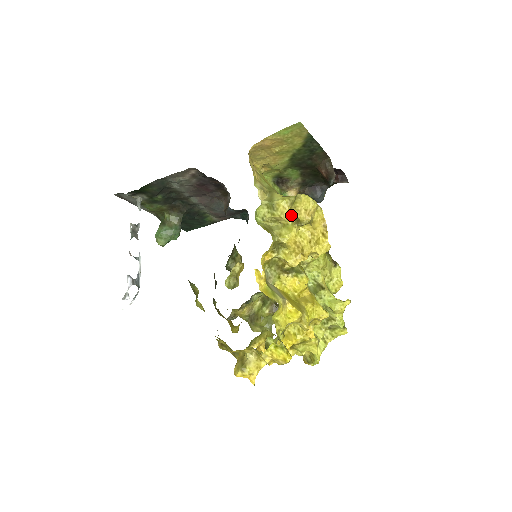
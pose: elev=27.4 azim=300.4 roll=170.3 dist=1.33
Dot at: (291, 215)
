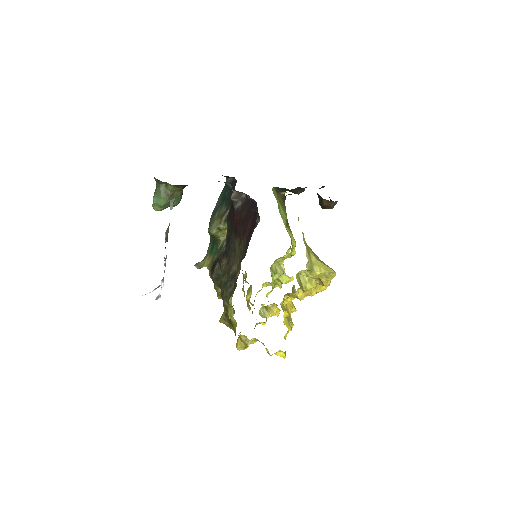
Dot at: (318, 278)
